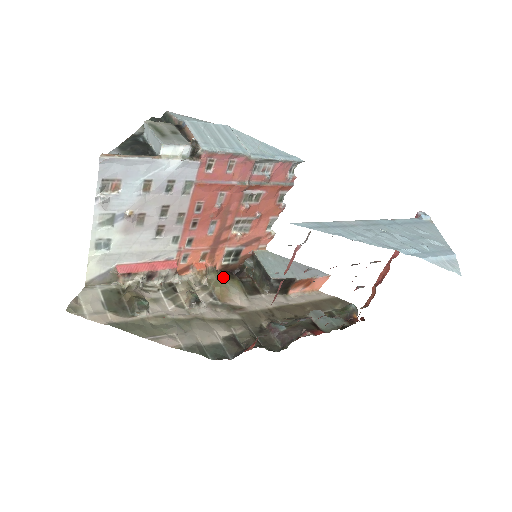
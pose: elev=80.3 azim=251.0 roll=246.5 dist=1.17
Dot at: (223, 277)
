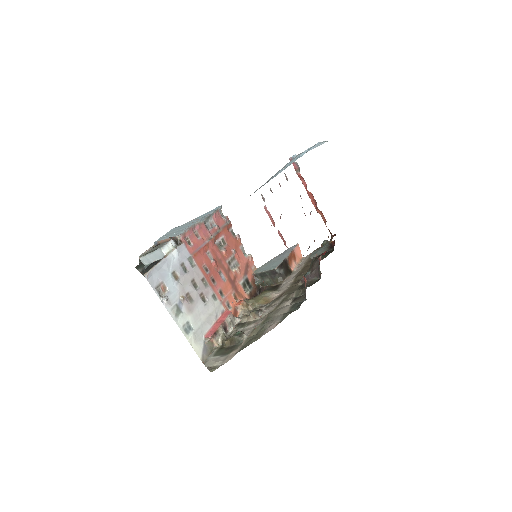
Dot at: (256, 297)
